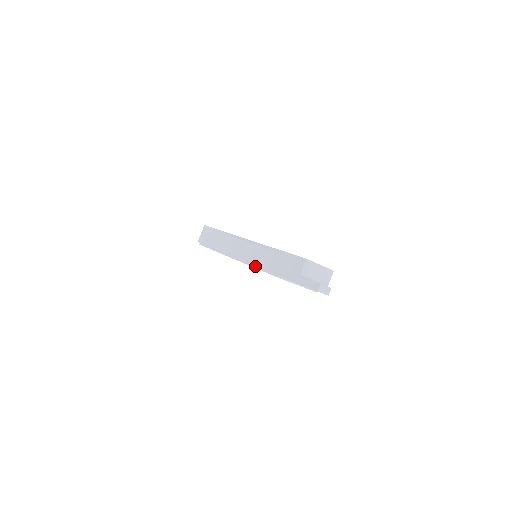
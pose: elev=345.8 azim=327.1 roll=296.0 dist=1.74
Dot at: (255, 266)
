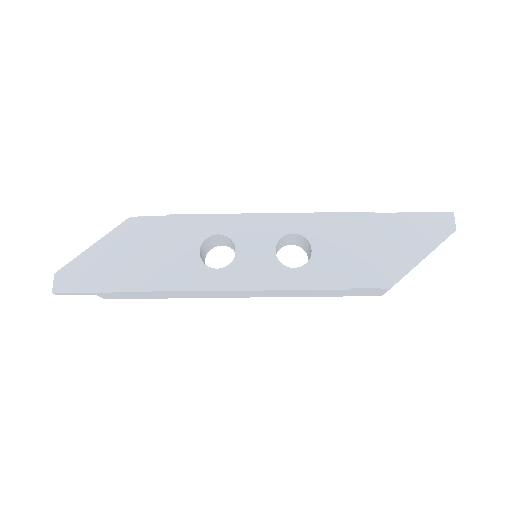
Dot at: (318, 213)
